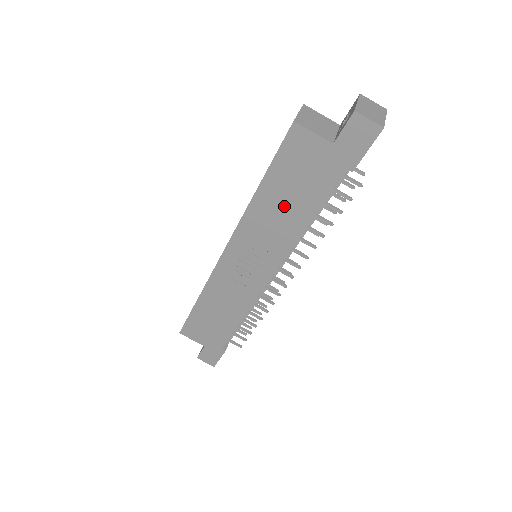
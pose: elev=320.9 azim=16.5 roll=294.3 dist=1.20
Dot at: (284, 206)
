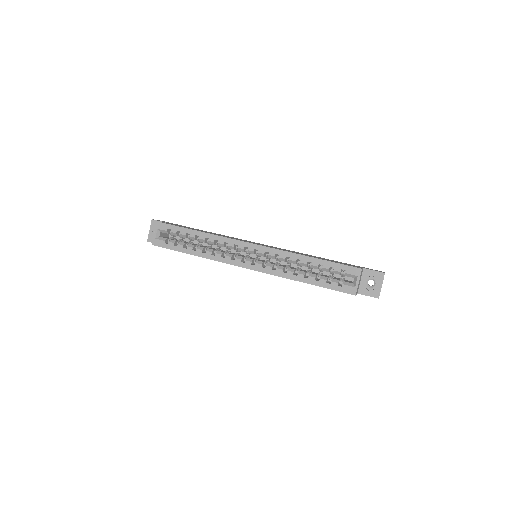
Dot at: occluded
